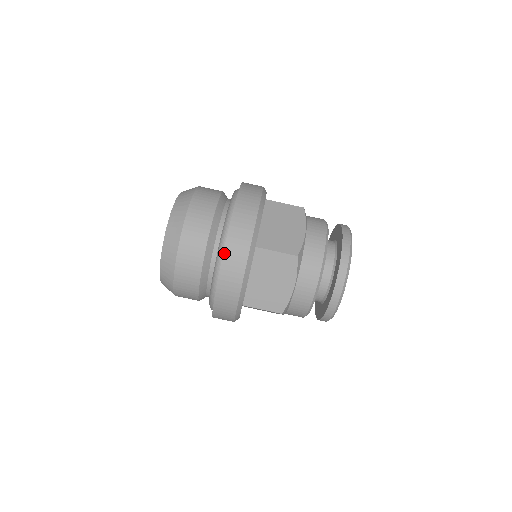
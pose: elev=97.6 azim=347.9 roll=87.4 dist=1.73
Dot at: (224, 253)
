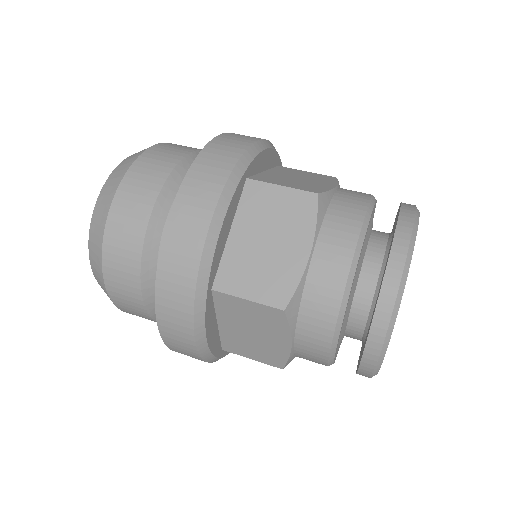
Dot at: (156, 304)
